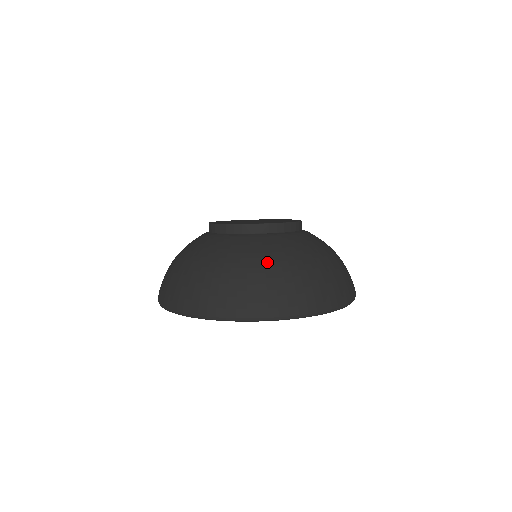
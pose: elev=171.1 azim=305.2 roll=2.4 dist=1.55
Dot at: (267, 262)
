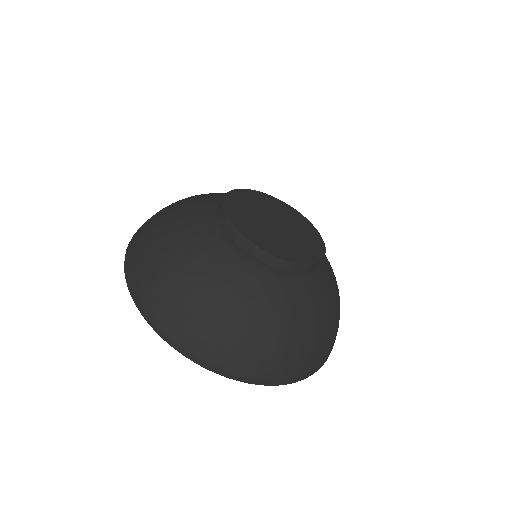
Dot at: (327, 318)
